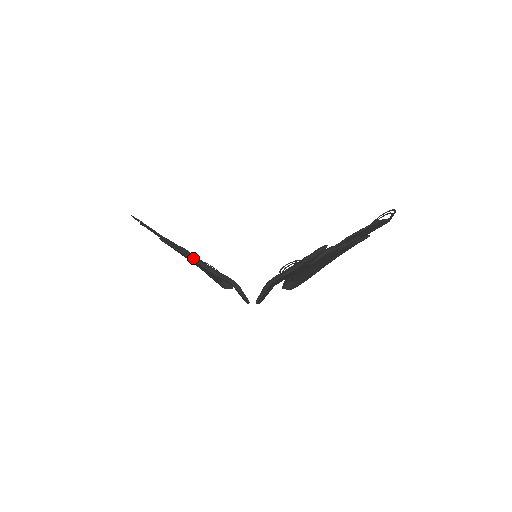
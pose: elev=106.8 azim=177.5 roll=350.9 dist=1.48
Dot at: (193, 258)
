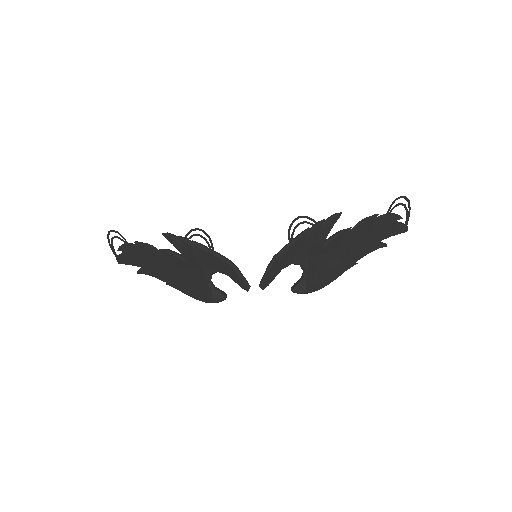
Dot at: (180, 237)
